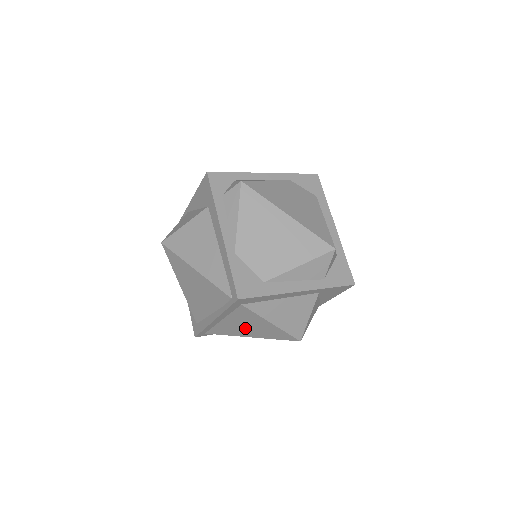
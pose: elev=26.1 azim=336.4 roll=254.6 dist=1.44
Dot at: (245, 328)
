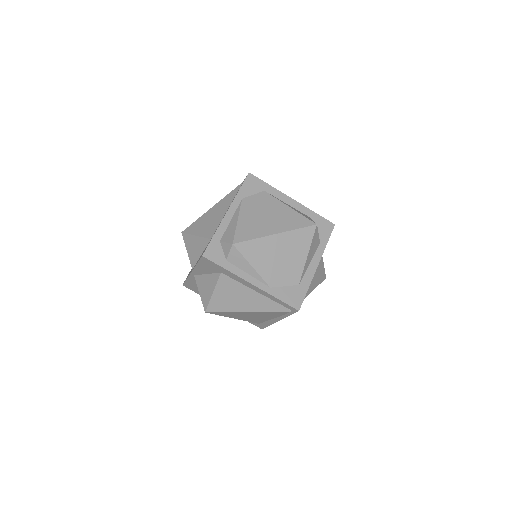
Dot at: occluded
